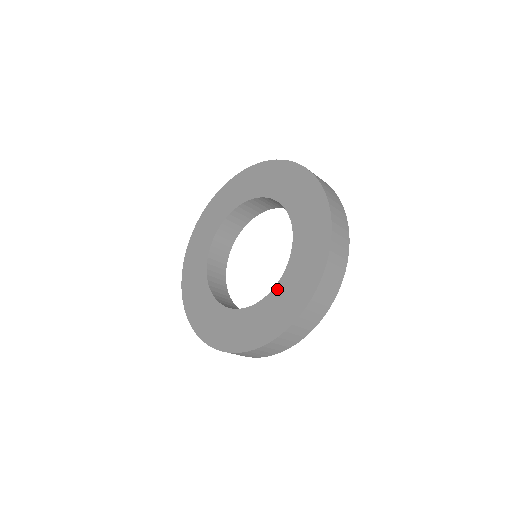
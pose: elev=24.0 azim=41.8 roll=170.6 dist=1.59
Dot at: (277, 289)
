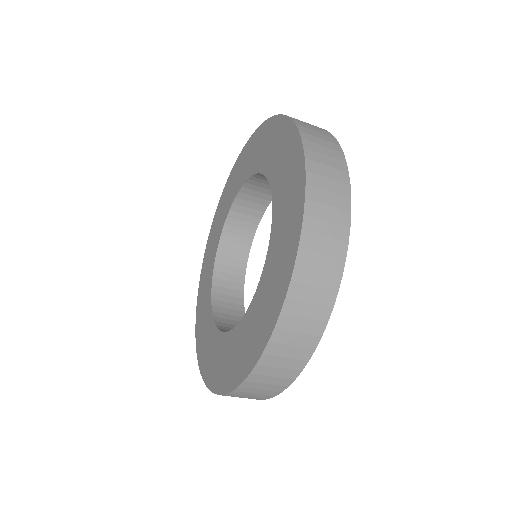
Dot at: (260, 284)
